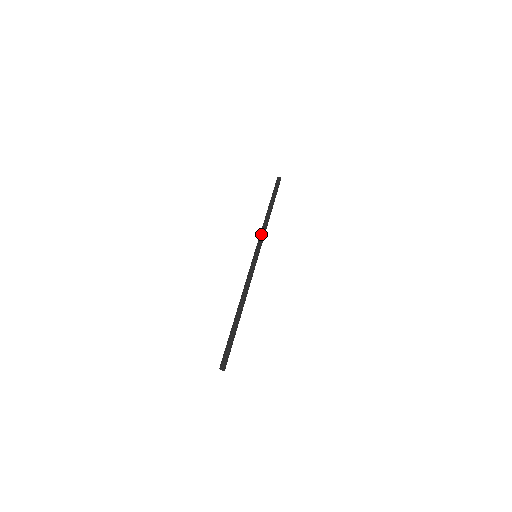
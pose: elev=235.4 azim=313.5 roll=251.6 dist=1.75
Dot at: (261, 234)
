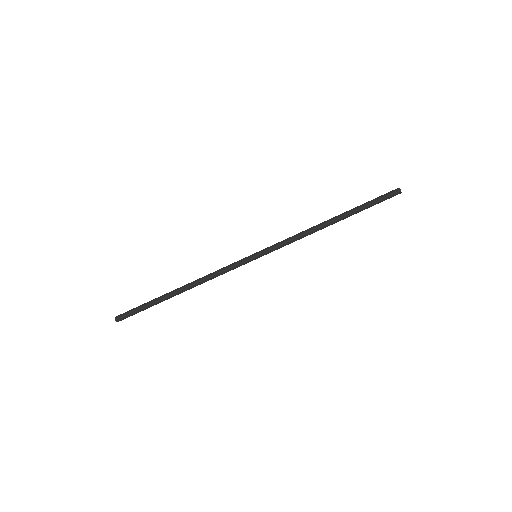
Dot at: (288, 241)
